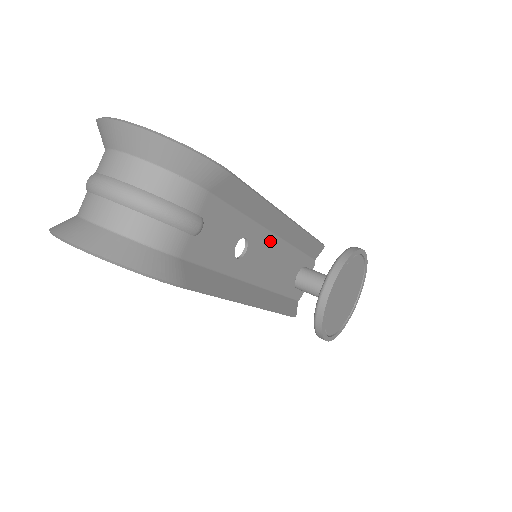
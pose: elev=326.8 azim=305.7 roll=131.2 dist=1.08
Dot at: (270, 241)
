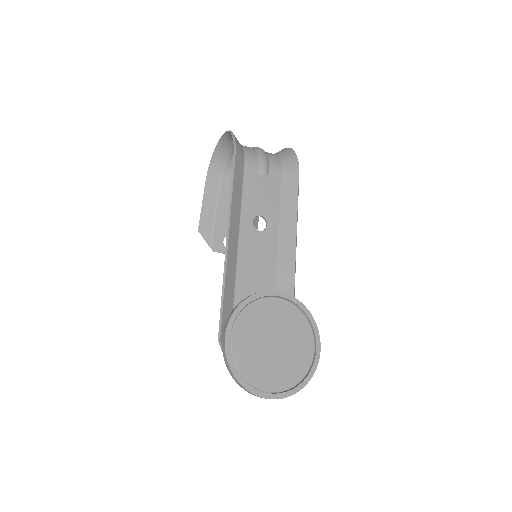
Dot at: (272, 261)
